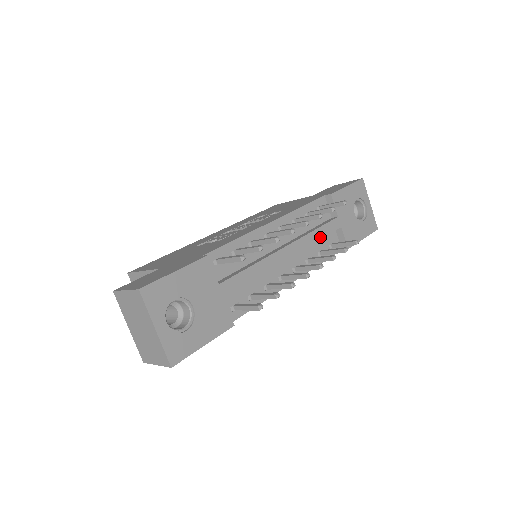
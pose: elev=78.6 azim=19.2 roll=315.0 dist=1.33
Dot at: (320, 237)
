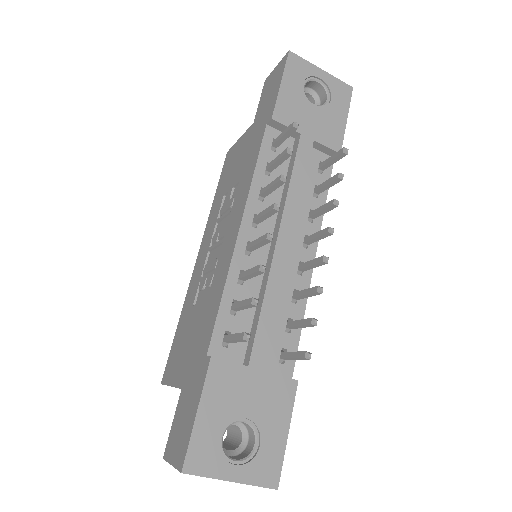
Dot at: (302, 182)
